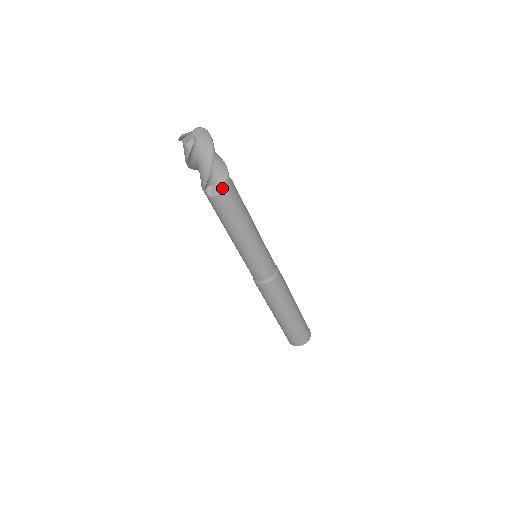
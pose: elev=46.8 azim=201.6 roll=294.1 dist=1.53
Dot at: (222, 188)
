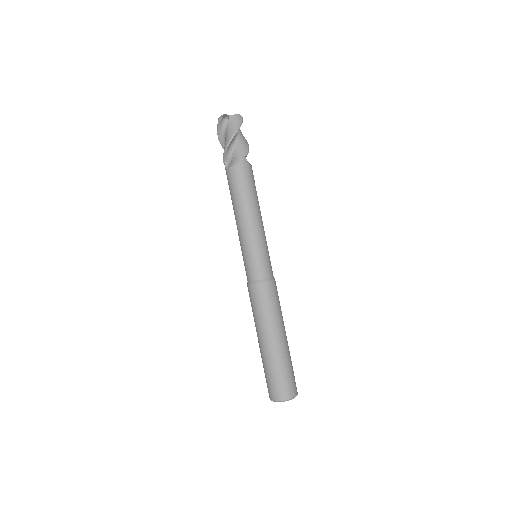
Dot at: (236, 162)
